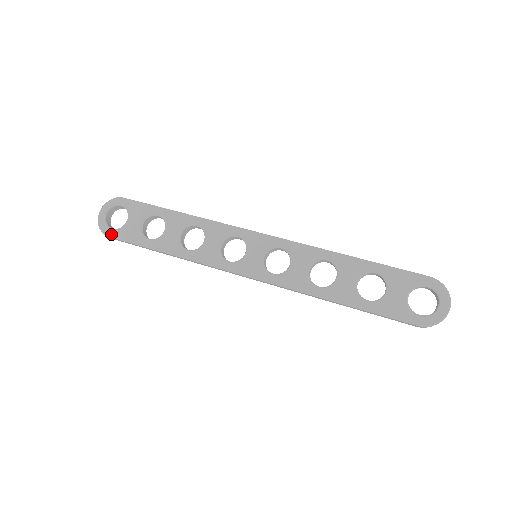
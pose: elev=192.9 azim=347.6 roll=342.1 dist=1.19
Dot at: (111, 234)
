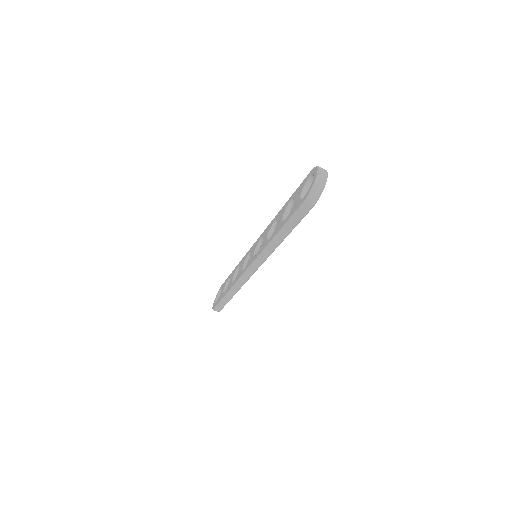
Dot at: (214, 307)
